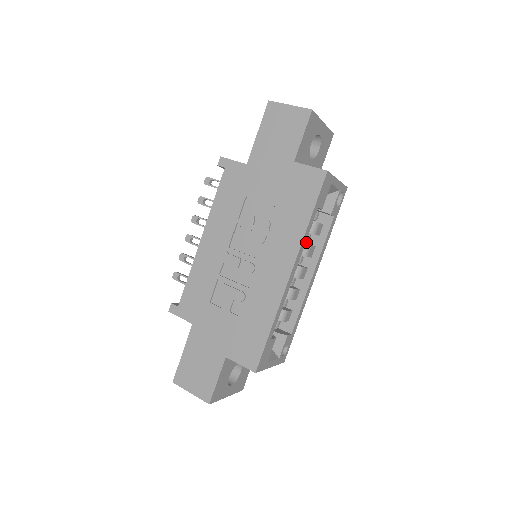
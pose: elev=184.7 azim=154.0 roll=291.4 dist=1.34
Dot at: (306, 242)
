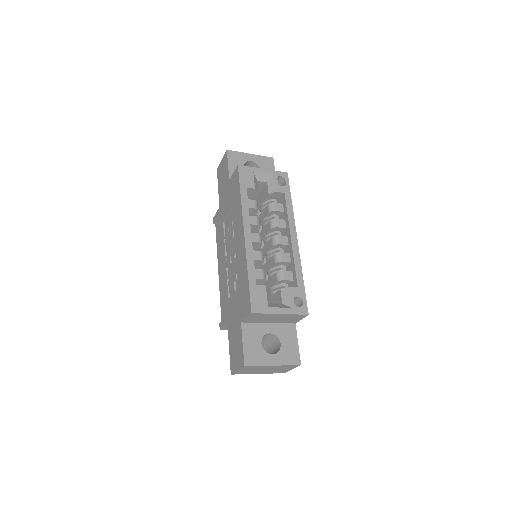
Dot at: occluded
